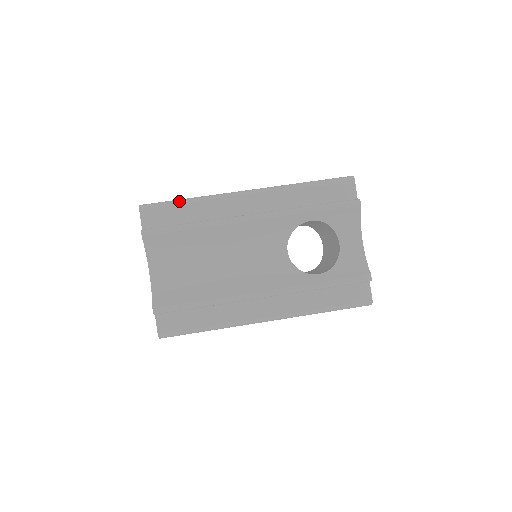
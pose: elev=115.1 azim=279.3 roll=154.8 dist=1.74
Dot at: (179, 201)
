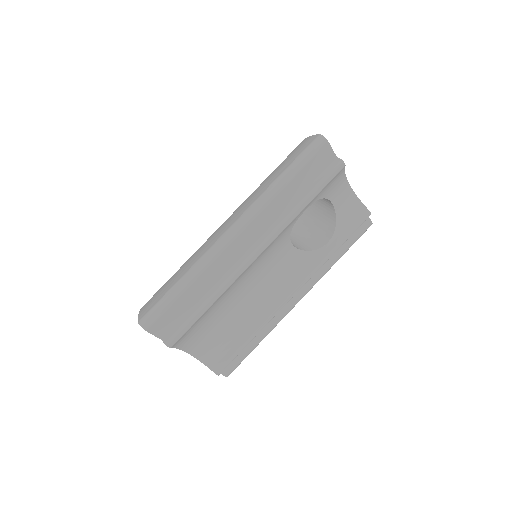
Dot at: (176, 293)
